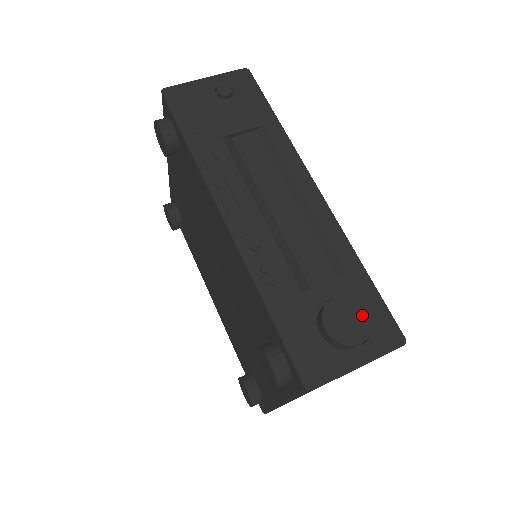
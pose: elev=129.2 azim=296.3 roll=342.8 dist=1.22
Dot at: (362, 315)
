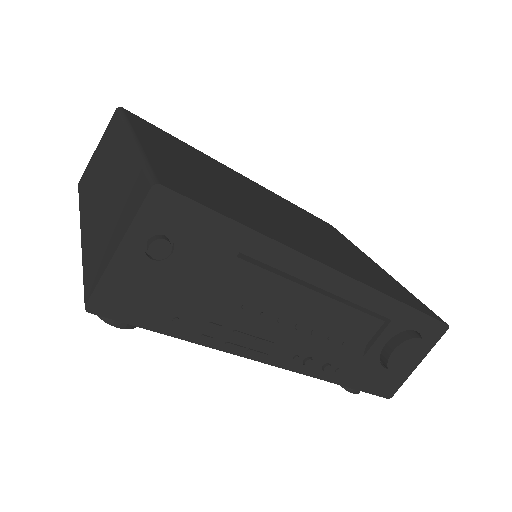
Dot at: (417, 346)
